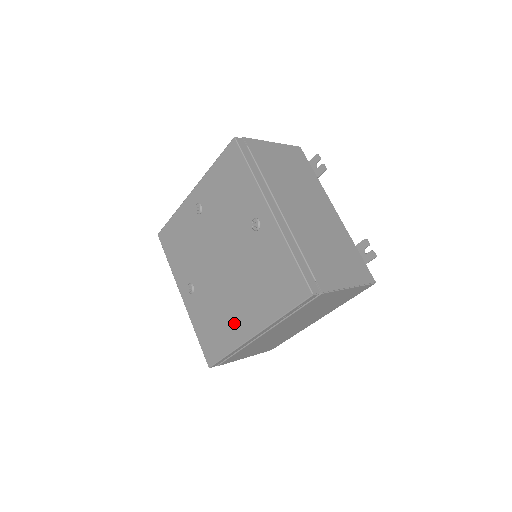
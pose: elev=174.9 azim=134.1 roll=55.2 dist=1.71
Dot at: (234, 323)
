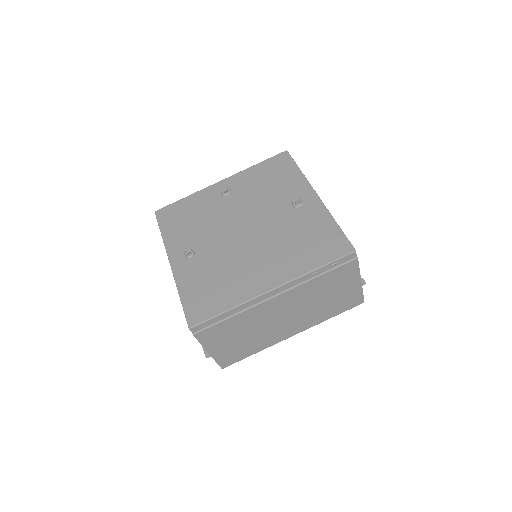
Dot at: (246, 280)
